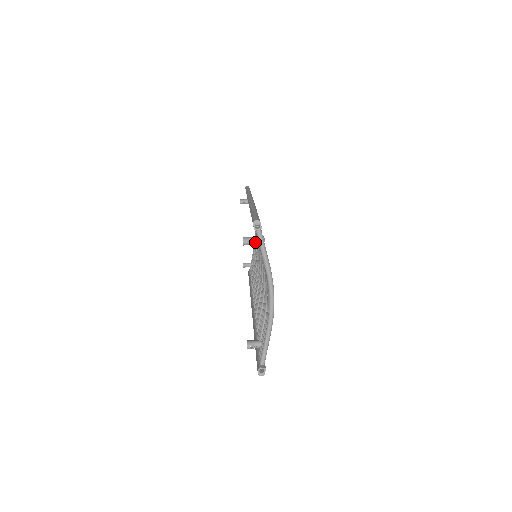
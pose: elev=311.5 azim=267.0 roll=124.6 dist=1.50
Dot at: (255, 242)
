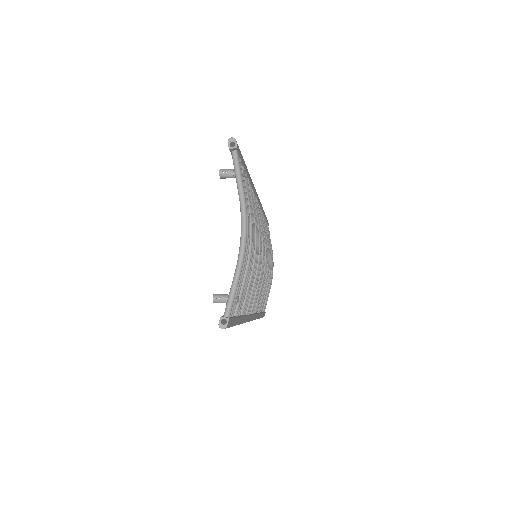
Dot at: (232, 173)
